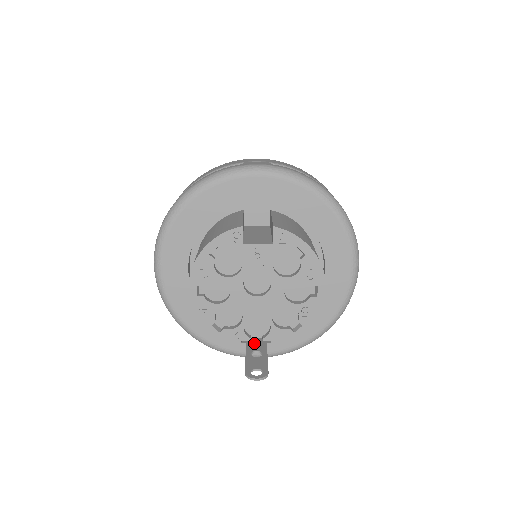
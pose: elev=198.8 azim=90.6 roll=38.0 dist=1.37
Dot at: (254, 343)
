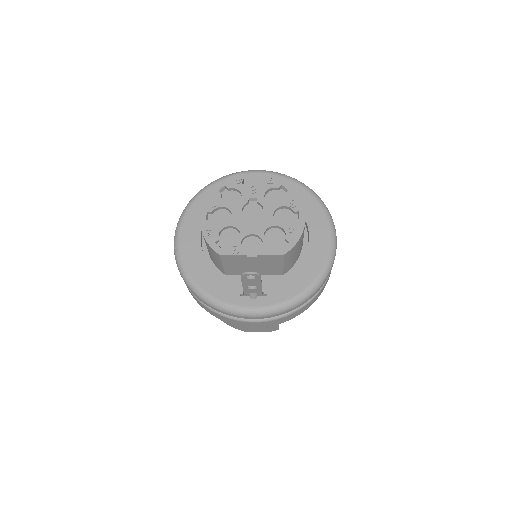
Dot at: (251, 297)
